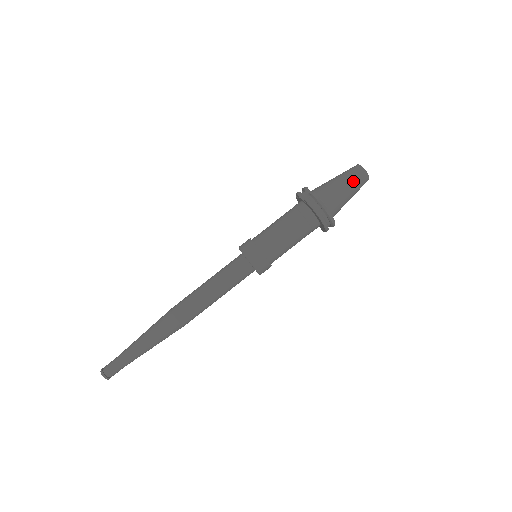
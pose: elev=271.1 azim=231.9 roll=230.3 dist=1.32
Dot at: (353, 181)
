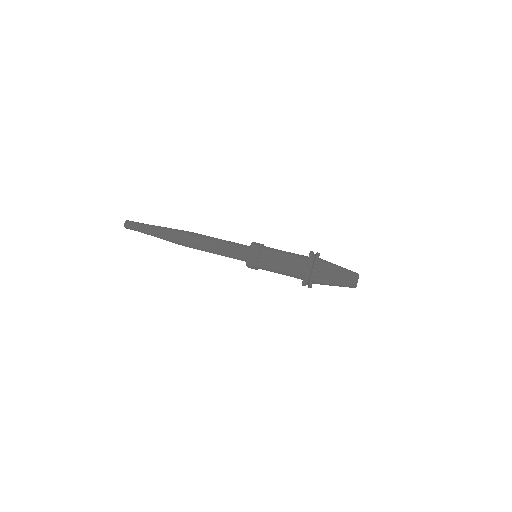
Dot at: (346, 273)
